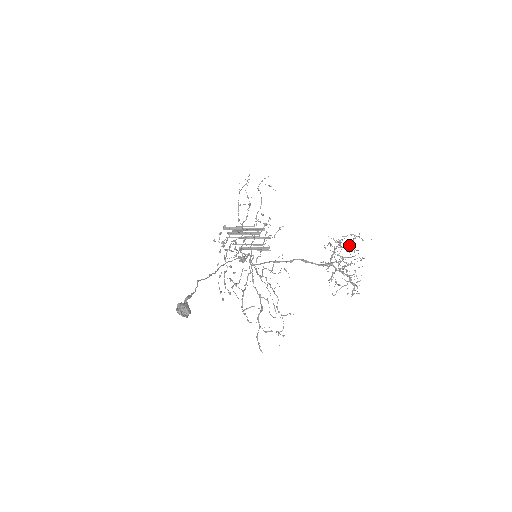
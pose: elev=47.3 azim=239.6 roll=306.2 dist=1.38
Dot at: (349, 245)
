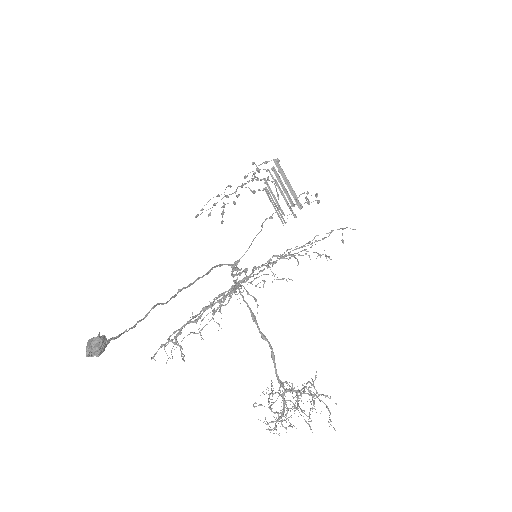
Dot at: (318, 394)
